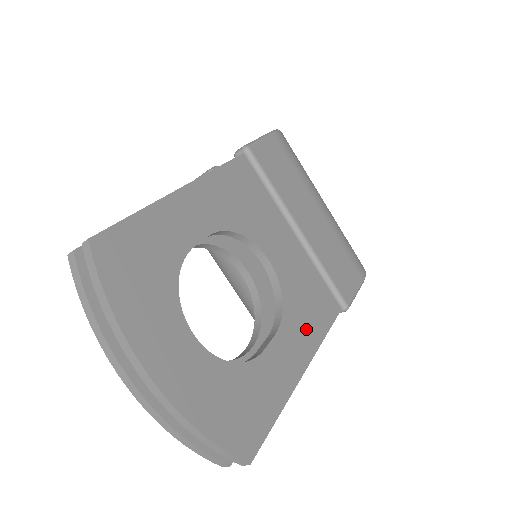
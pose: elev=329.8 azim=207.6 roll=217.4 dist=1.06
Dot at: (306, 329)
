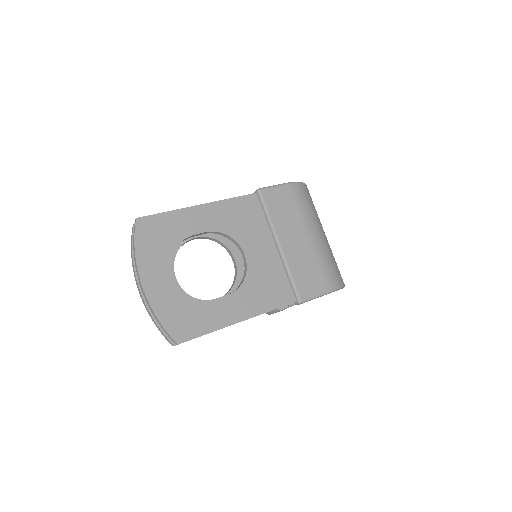
Dot at: (256, 301)
